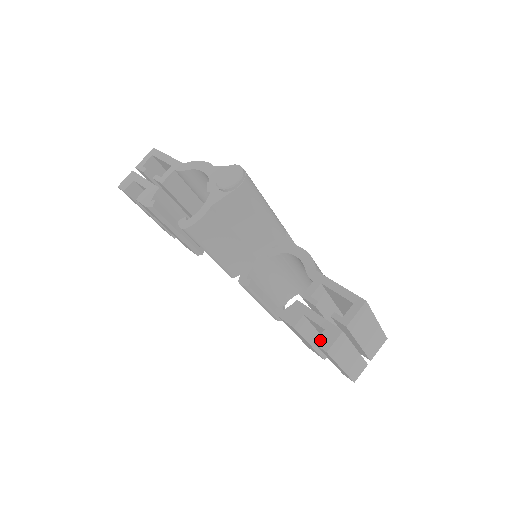
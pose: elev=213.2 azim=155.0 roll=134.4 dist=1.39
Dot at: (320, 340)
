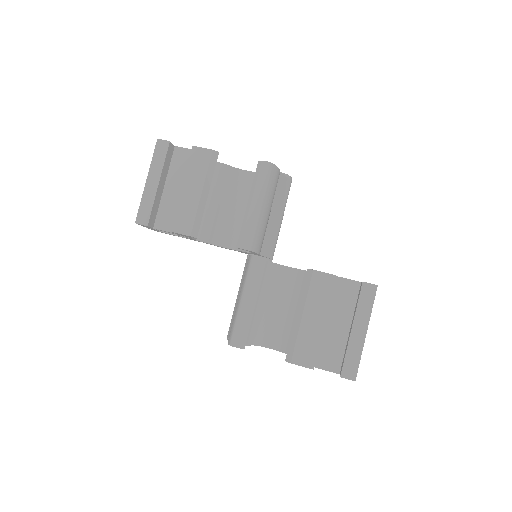
Dot at: (365, 282)
